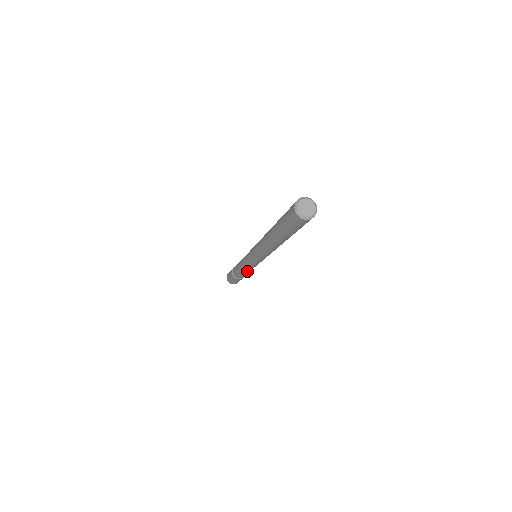
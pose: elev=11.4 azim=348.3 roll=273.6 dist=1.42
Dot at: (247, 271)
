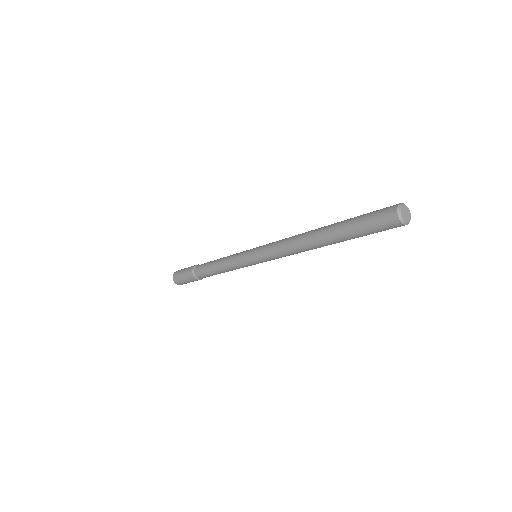
Dot at: (227, 271)
